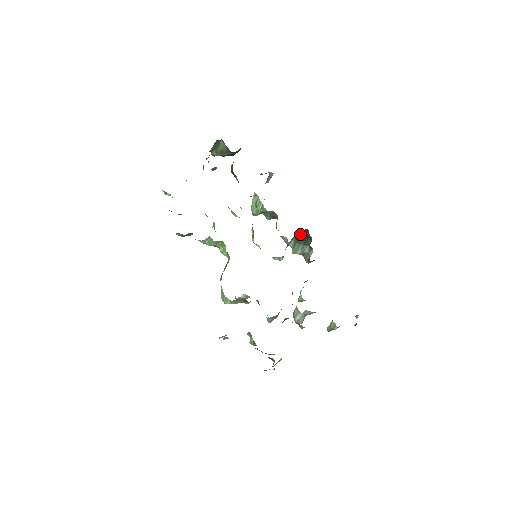
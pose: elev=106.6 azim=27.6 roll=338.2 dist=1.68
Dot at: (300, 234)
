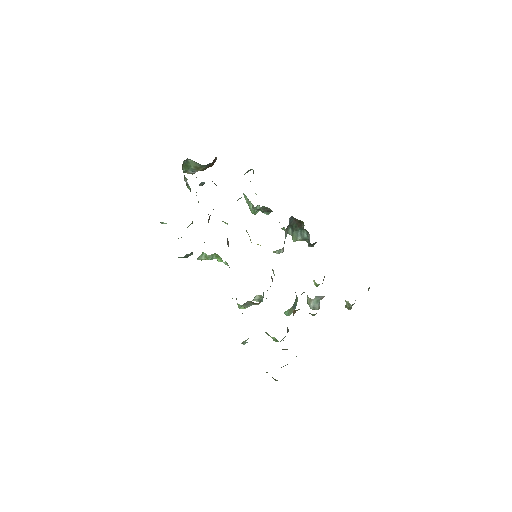
Dot at: (289, 222)
